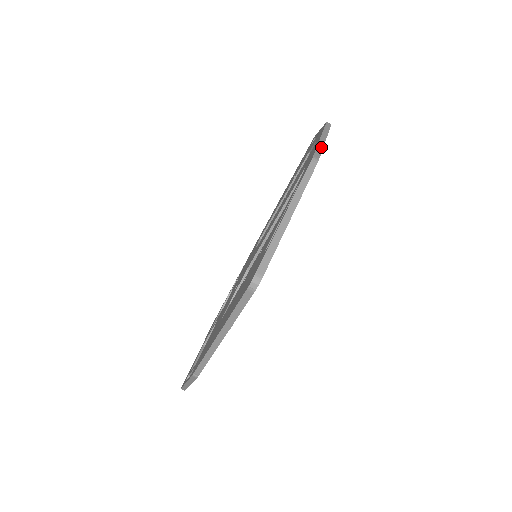
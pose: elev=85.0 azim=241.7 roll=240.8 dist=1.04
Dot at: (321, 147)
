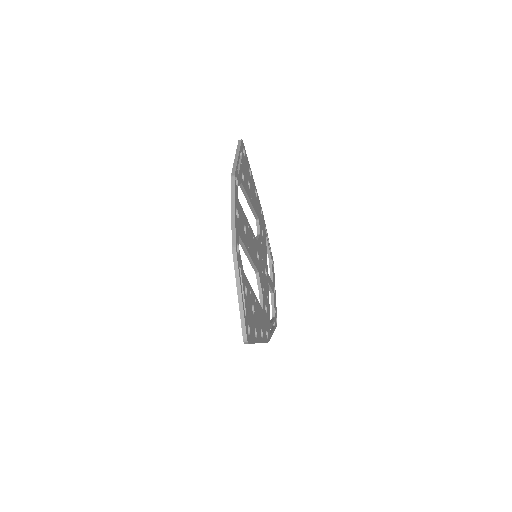
Dot at: (234, 225)
